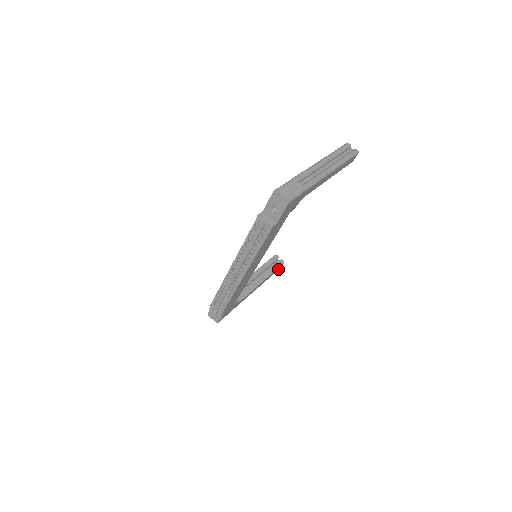
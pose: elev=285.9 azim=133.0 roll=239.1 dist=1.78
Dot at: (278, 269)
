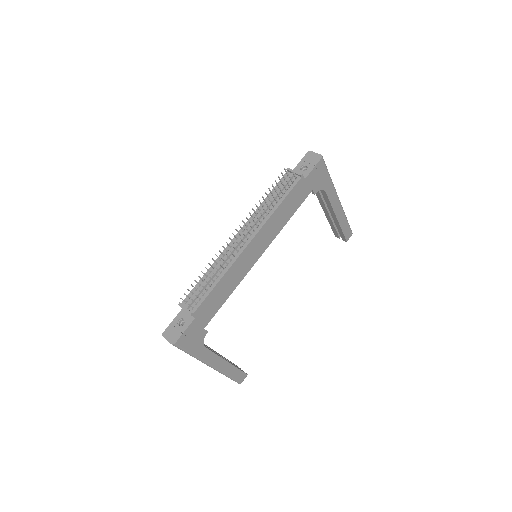
Dot at: (239, 379)
